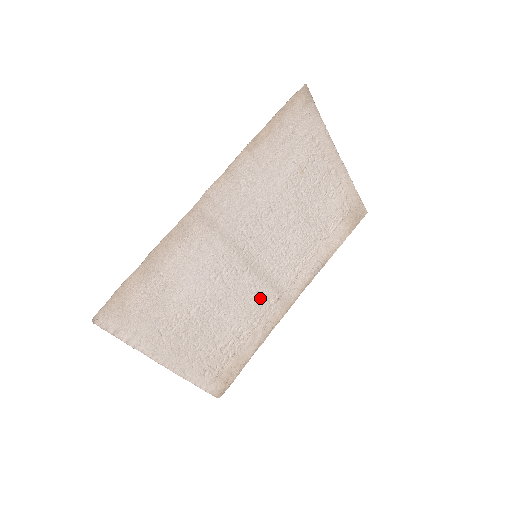
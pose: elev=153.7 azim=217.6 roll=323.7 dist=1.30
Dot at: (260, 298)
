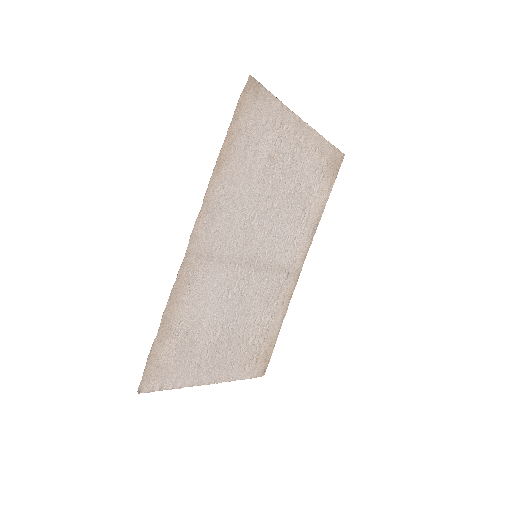
Dot at: (271, 285)
